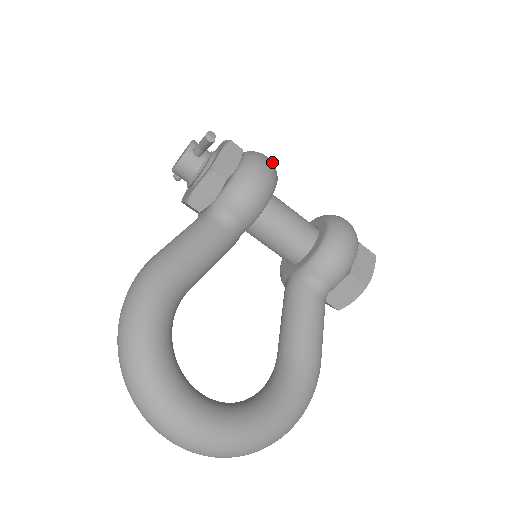
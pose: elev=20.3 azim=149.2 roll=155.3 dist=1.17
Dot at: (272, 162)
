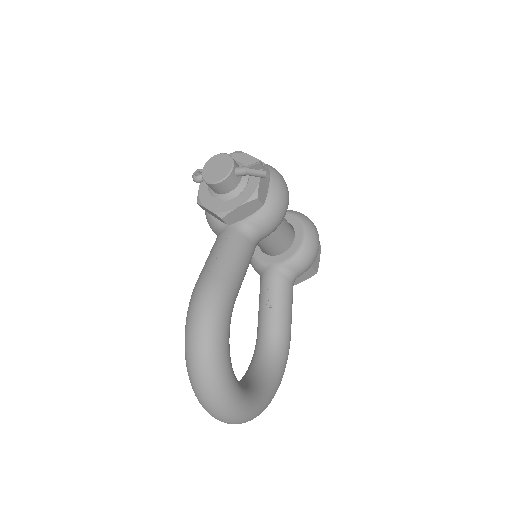
Dot at: occluded
